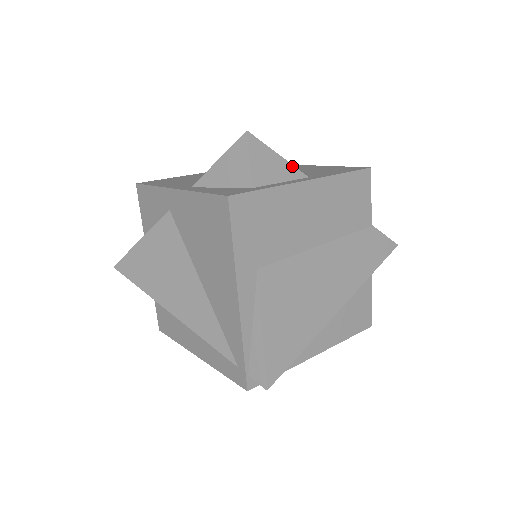
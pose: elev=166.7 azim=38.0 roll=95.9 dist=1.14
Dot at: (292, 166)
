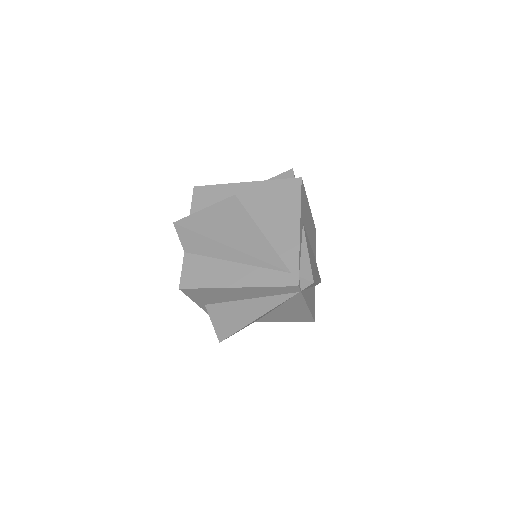
Dot at: occluded
